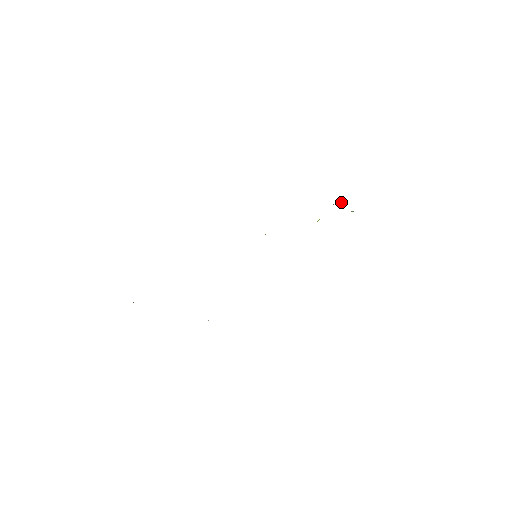
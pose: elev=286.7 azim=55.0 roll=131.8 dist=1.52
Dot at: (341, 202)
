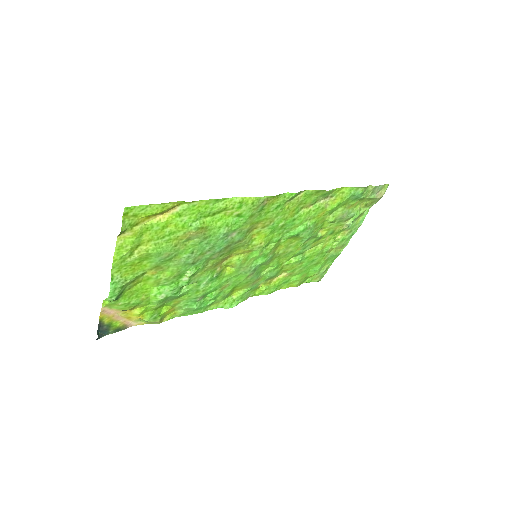
Dot at: (340, 237)
